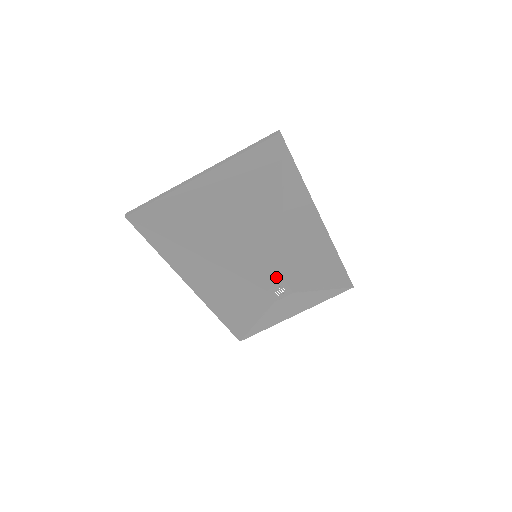
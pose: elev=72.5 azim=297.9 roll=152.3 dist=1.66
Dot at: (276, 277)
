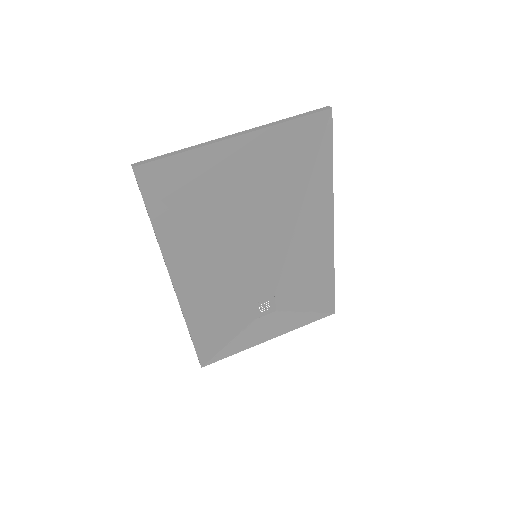
Dot at: (267, 287)
